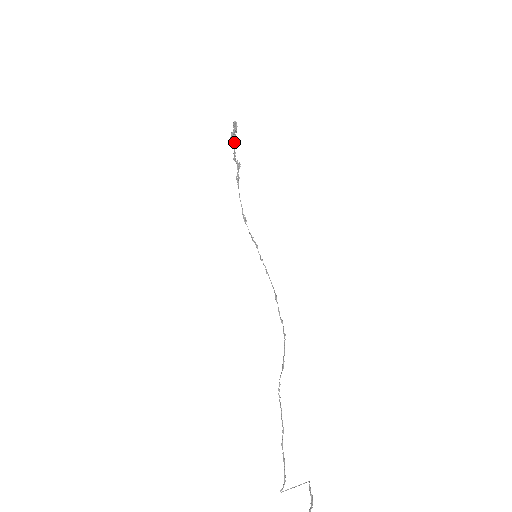
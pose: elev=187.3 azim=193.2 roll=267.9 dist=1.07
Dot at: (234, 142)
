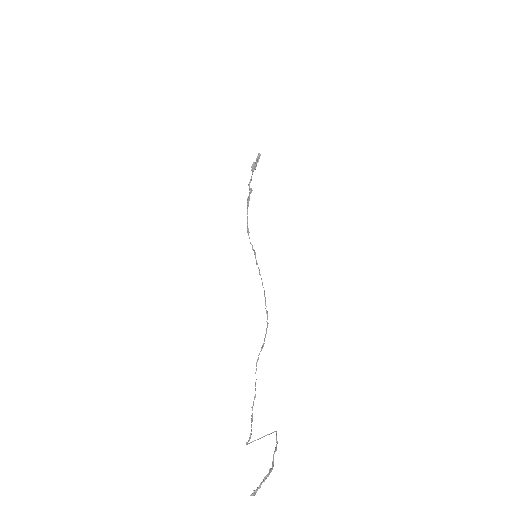
Dot at: (253, 170)
